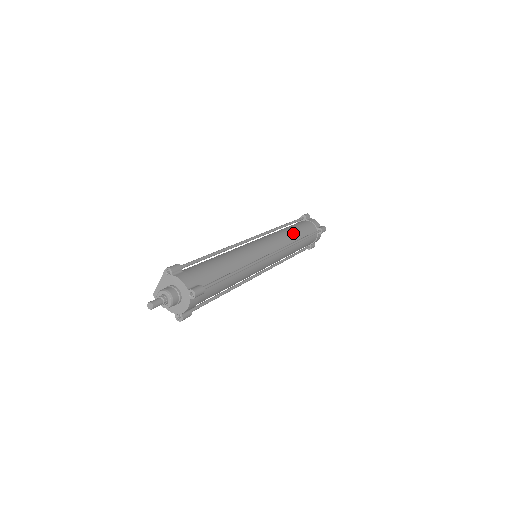
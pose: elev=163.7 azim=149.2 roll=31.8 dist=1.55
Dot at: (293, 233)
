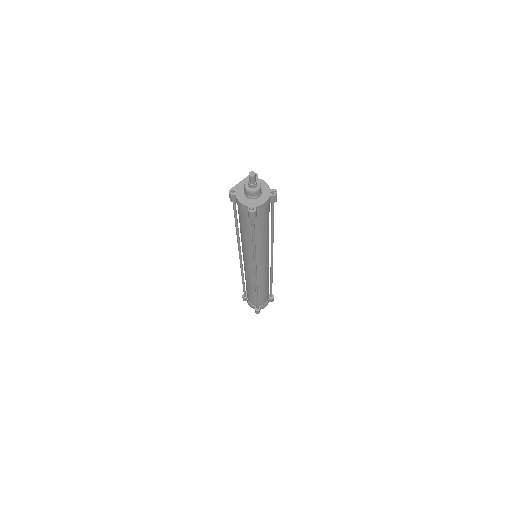
Dot at: occluded
